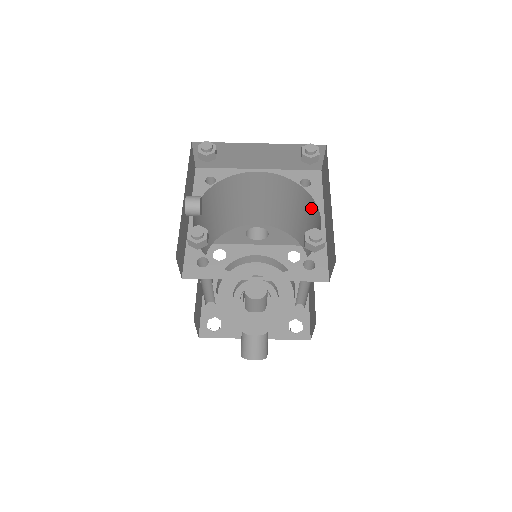
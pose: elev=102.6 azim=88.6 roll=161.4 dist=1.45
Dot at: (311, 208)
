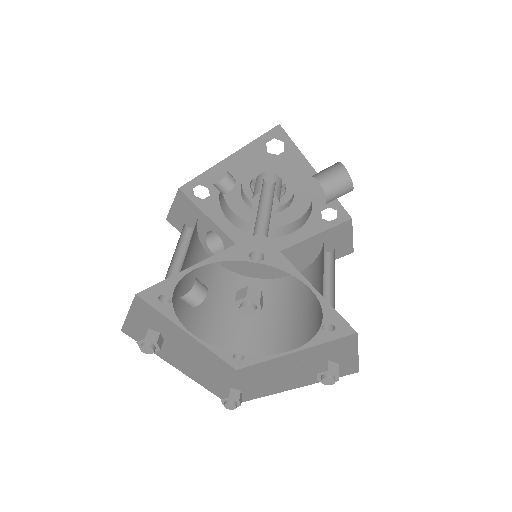
Dot at: (312, 324)
